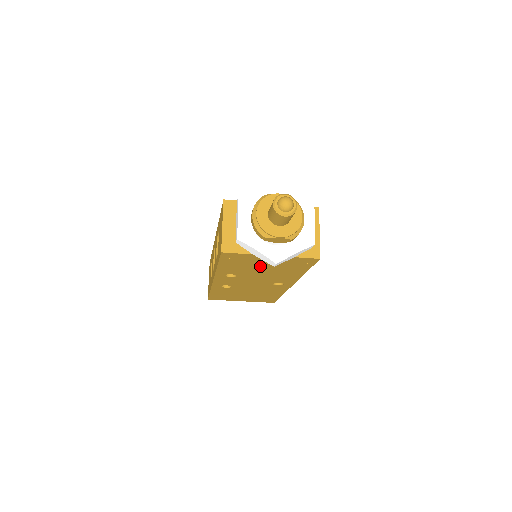
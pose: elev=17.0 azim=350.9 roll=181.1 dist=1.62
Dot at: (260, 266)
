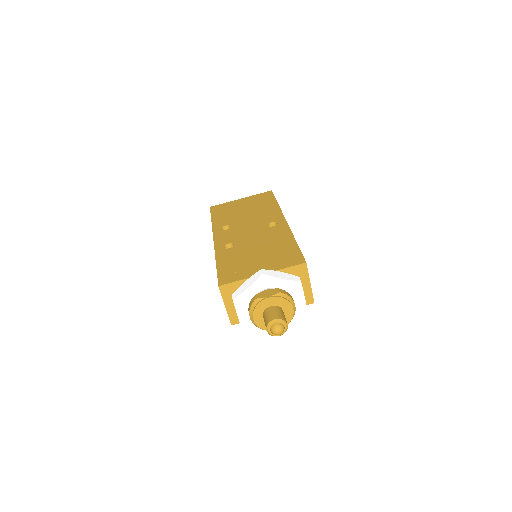
Dot at: occluded
